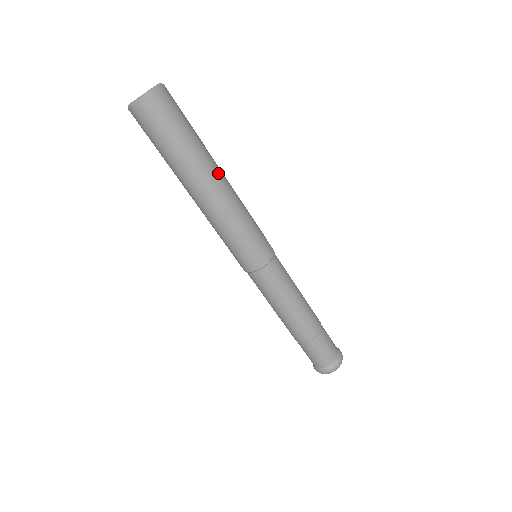
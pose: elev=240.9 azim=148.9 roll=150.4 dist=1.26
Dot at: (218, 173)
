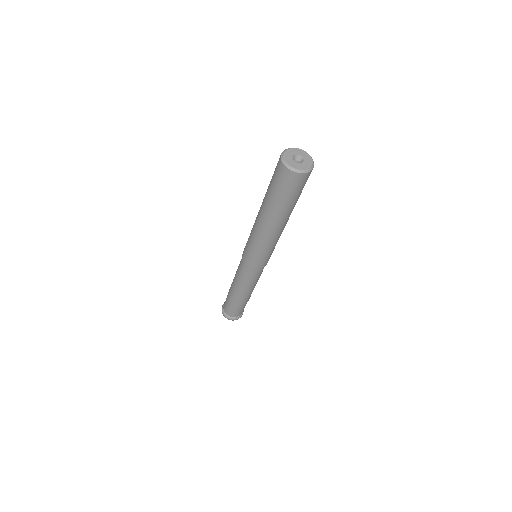
Dot at: occluded
